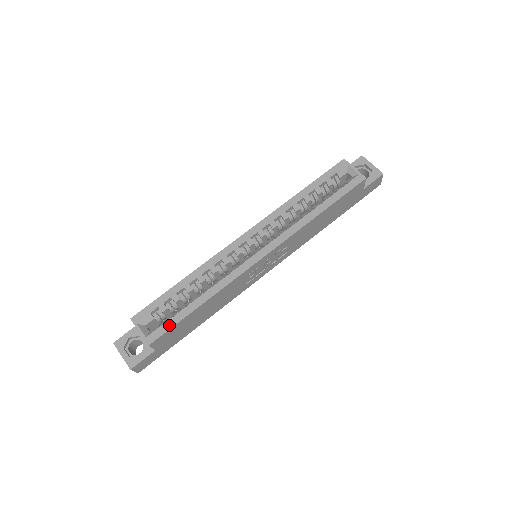
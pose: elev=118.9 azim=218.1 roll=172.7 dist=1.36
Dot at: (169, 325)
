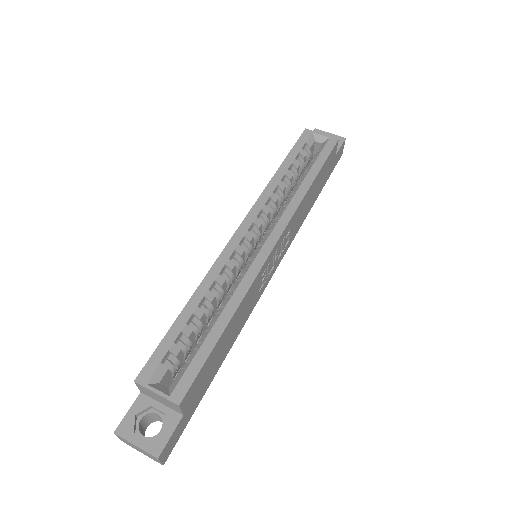
Dot at: (196, 367)
